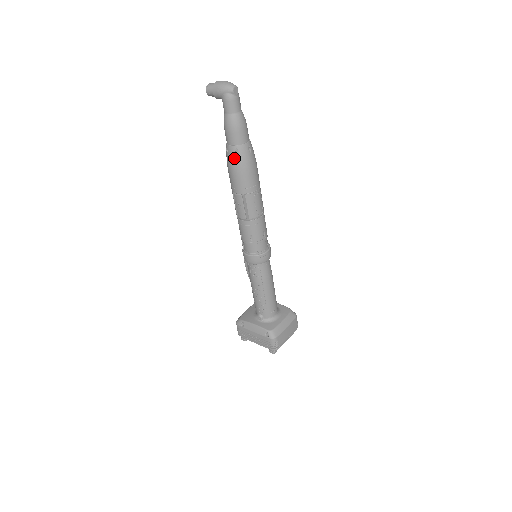
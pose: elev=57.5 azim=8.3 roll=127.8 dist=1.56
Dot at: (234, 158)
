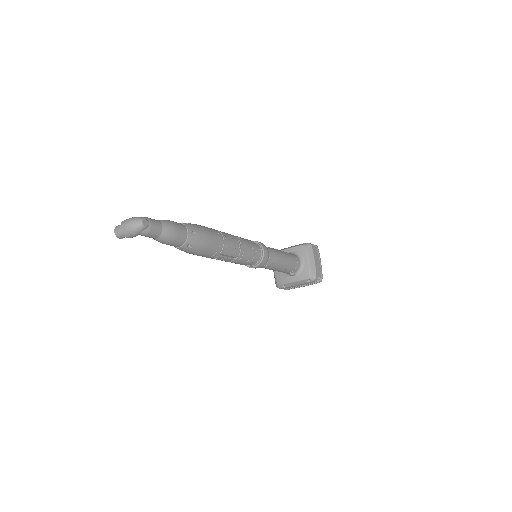
Dot at: (191, 250)
